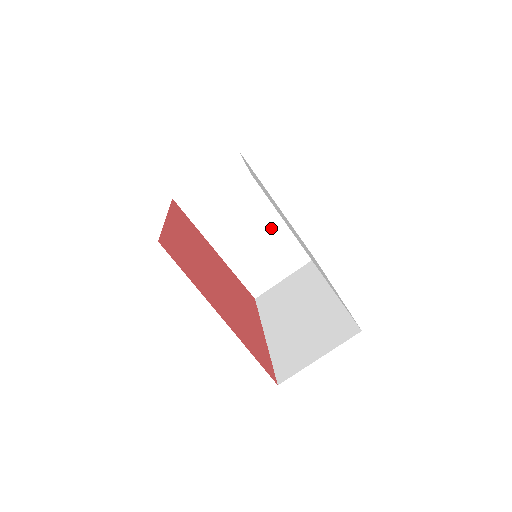
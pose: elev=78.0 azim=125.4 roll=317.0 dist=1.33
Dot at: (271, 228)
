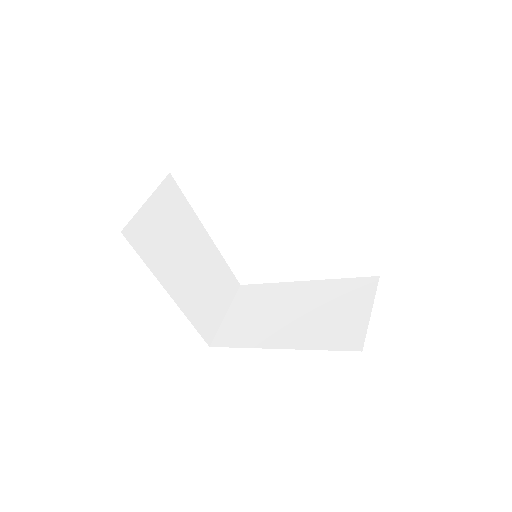
Dot at: (207, 258)
